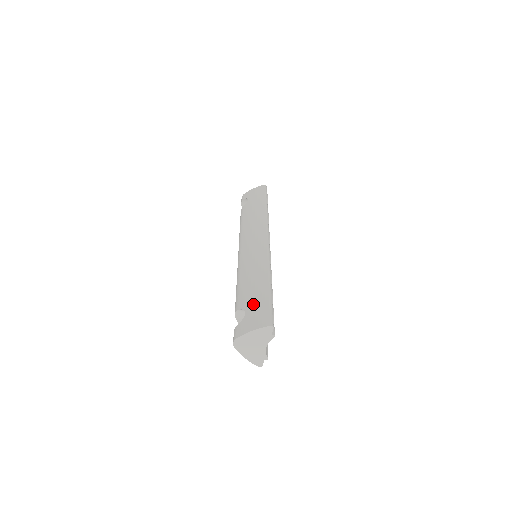
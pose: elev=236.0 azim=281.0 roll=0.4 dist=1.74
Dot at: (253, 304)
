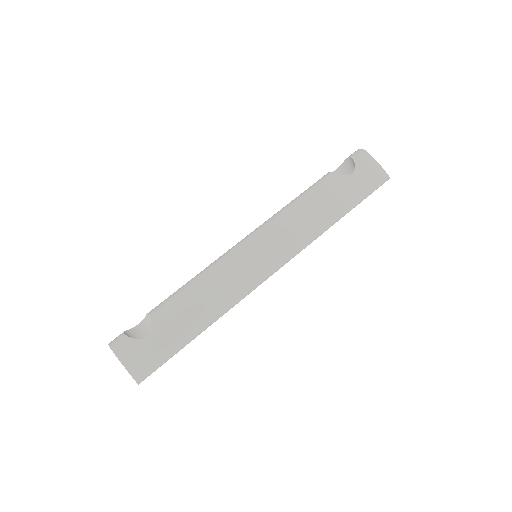
Dot at: (160, 338)
